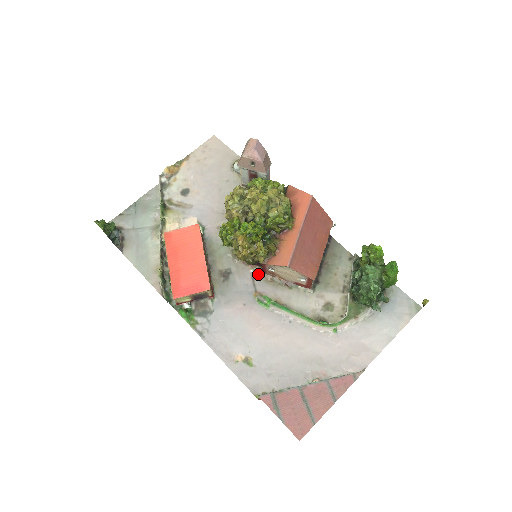
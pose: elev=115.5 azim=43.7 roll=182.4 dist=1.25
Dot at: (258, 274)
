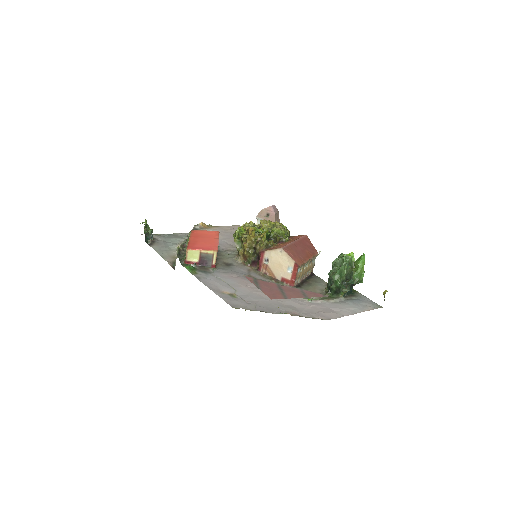
Dot at: (254, 270)
